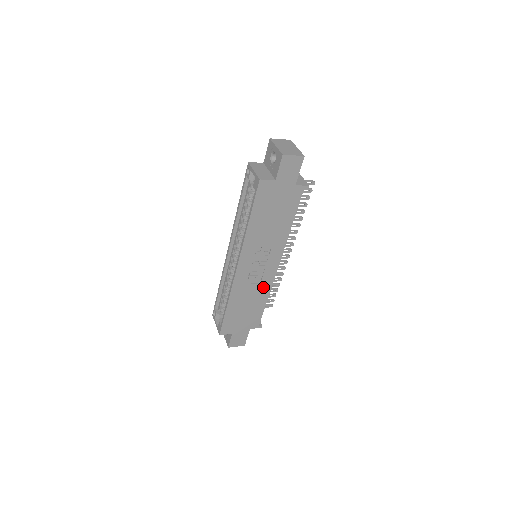
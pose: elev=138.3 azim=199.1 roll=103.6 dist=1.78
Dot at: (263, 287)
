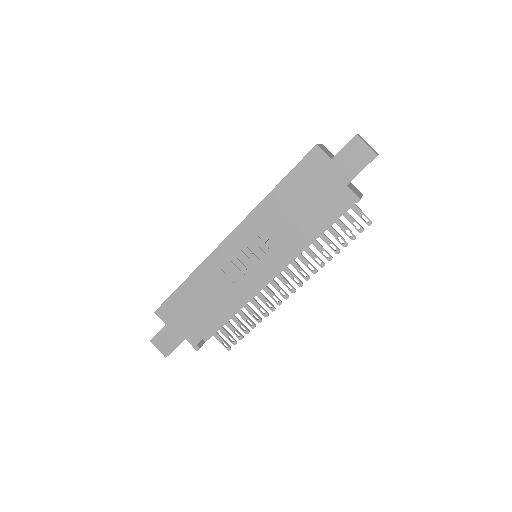
Dot at: (234, 292)
